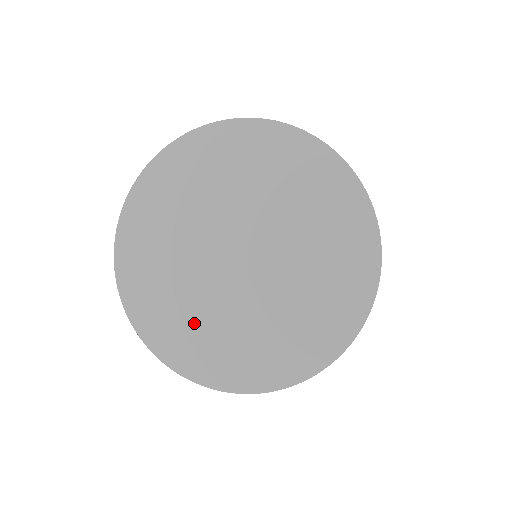
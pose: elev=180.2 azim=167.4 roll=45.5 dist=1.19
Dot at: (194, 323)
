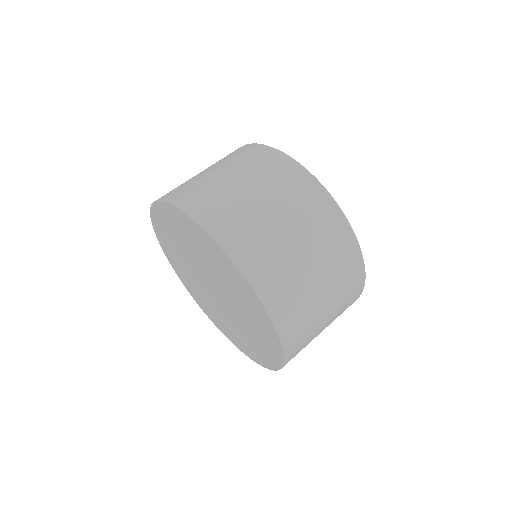
Dot at: (177, 257)
